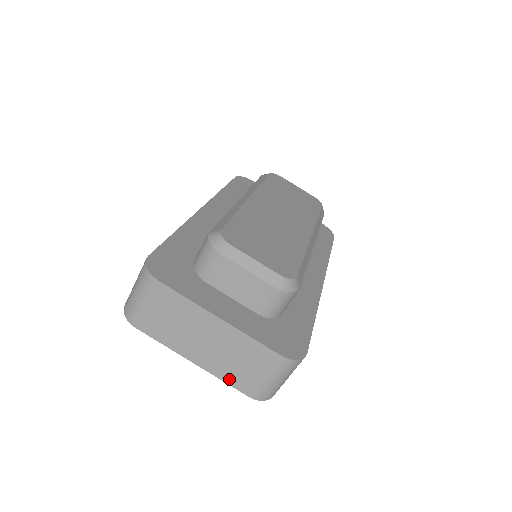
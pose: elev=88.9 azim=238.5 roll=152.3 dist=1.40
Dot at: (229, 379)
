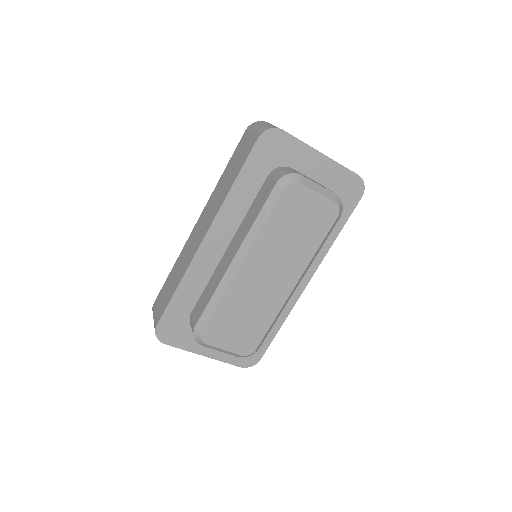
Dot at: occluded
